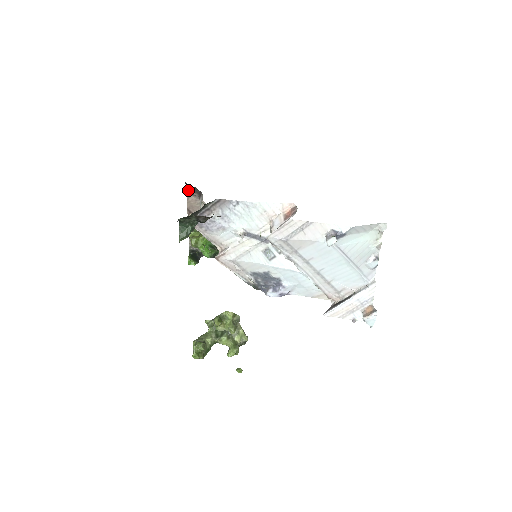
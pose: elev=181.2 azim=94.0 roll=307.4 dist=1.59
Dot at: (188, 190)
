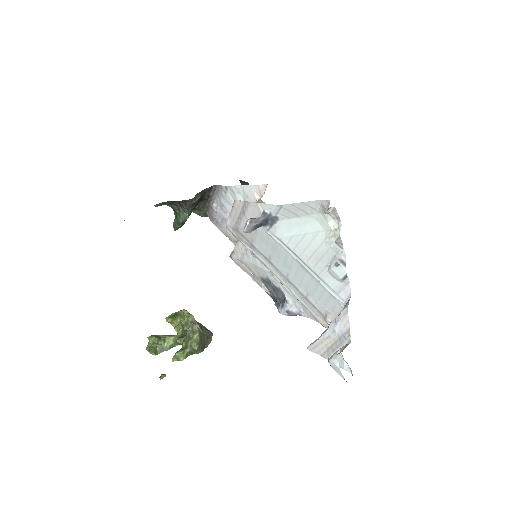
Dot at: occluded
